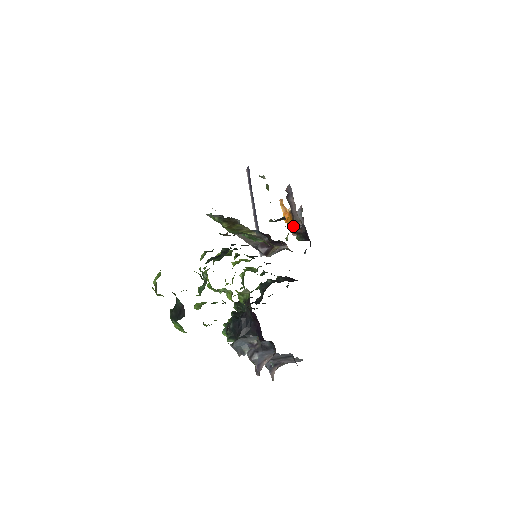
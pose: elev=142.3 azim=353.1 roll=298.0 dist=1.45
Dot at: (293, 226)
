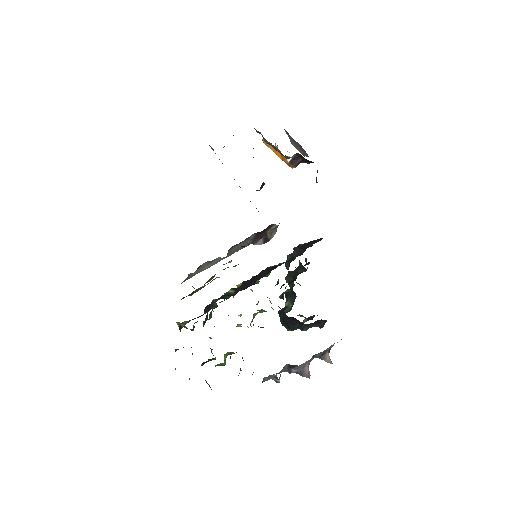
Dot at: (290, 161)
